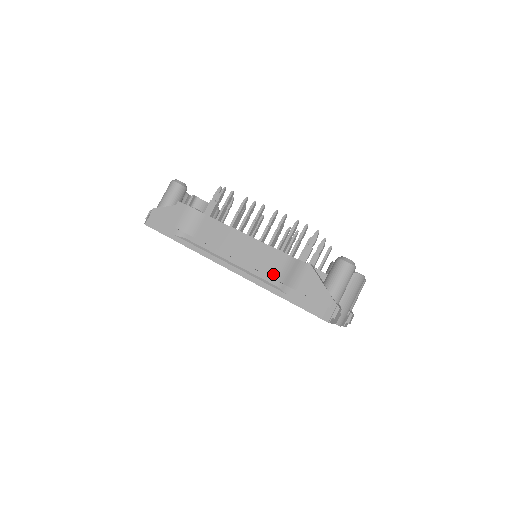
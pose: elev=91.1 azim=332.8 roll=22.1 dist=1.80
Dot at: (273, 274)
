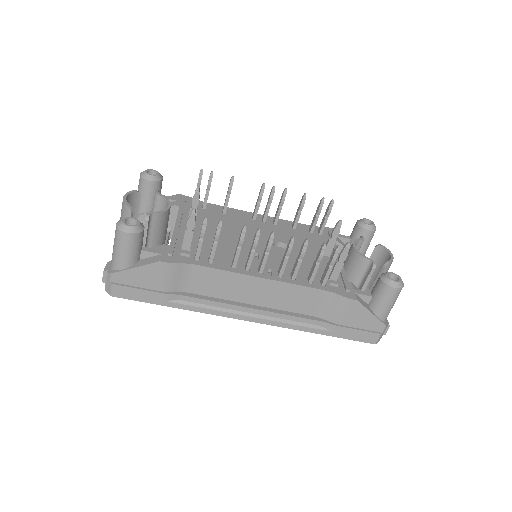
Dot at: (309, 312)
